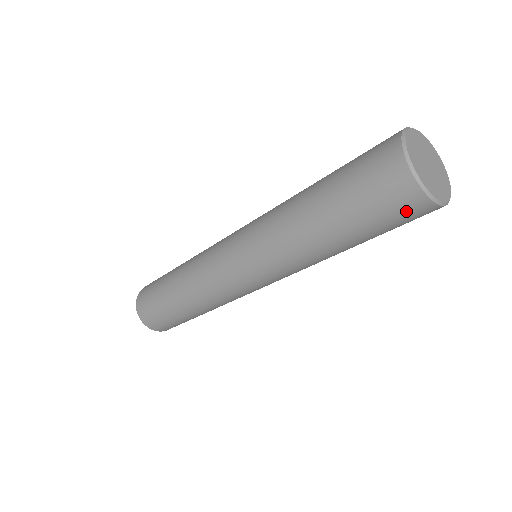
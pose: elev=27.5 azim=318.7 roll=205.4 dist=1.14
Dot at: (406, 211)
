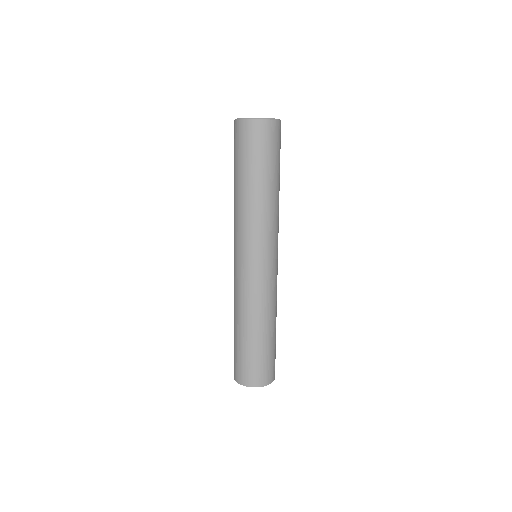
Dot at: (236, 135)
